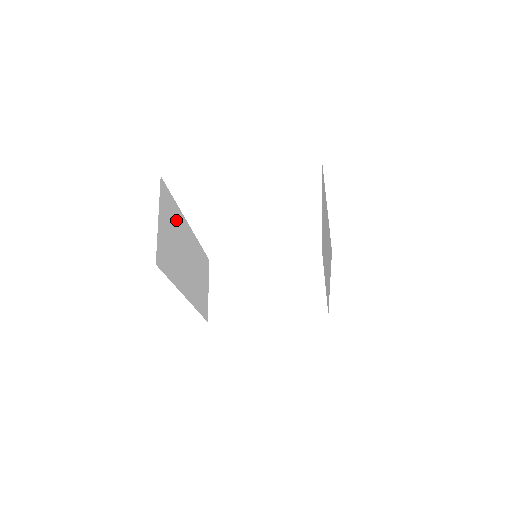
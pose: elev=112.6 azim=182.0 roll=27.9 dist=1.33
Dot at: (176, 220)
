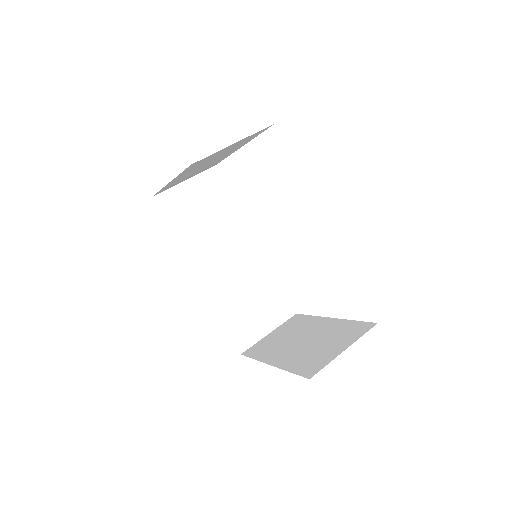
Dot at: (226, 212)
